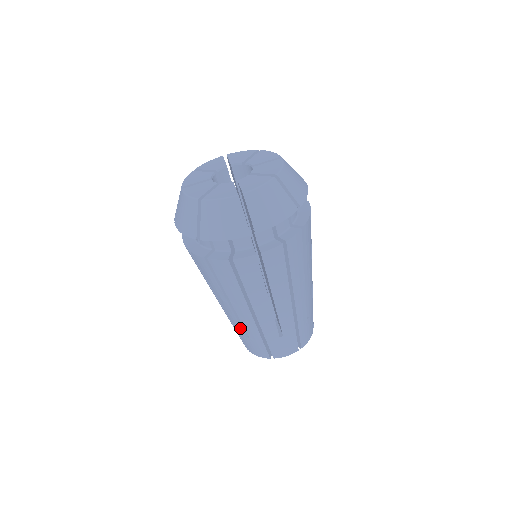
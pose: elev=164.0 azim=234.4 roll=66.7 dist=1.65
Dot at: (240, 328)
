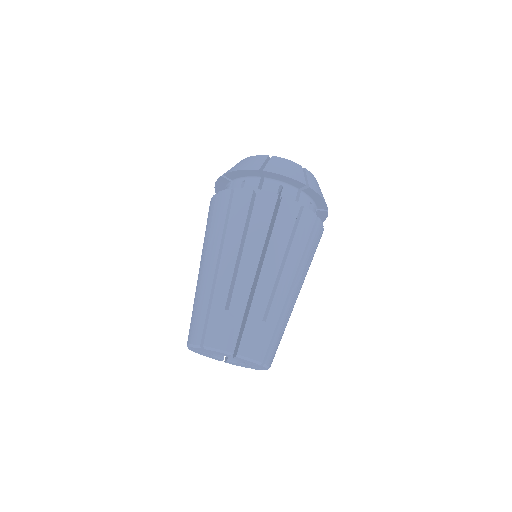
Dot at: (198, 293)
